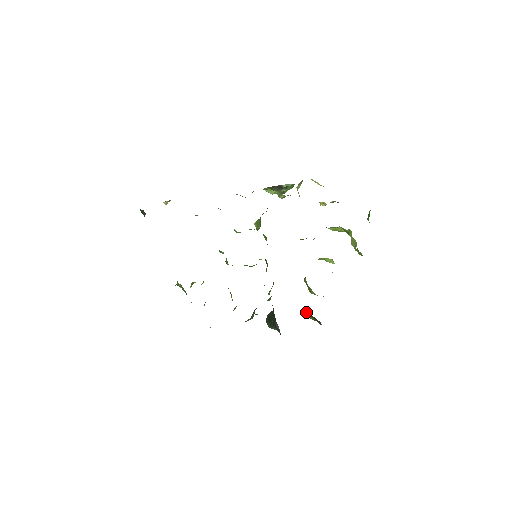
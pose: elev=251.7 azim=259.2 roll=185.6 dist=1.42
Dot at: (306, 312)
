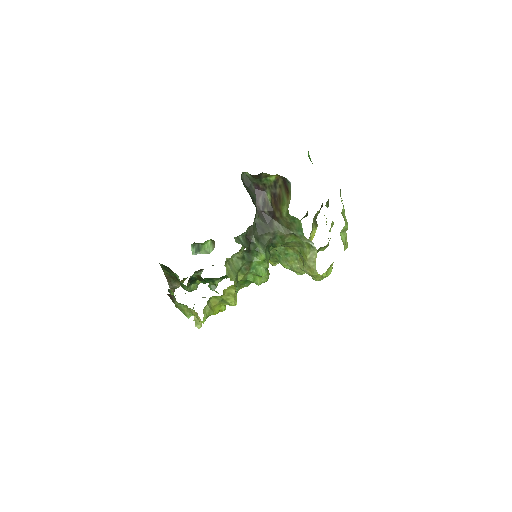
Dot at: (282, 202)
